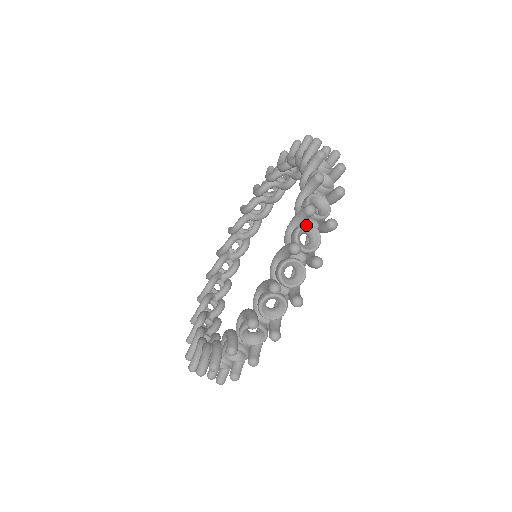
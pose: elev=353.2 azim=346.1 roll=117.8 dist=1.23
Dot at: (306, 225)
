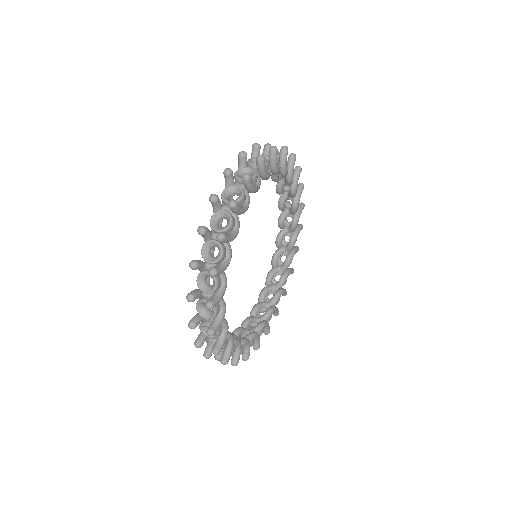
Dot at: (200, 302)
